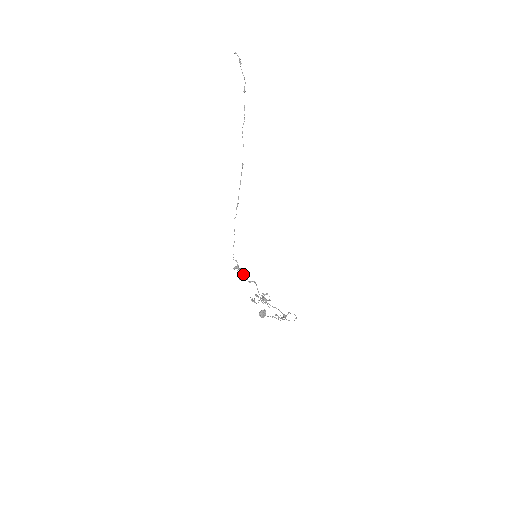
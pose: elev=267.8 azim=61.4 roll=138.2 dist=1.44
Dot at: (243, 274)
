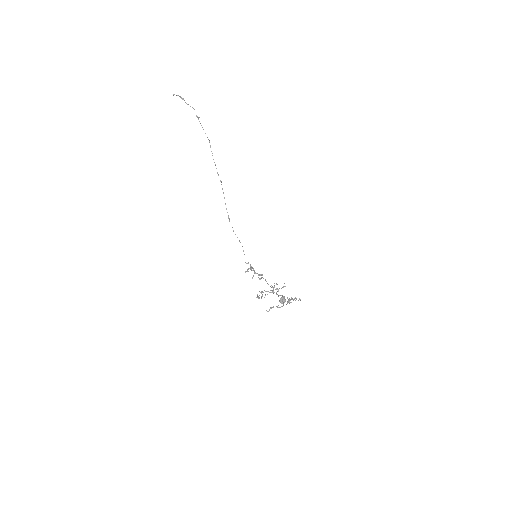
Dot at: (255, 273)
